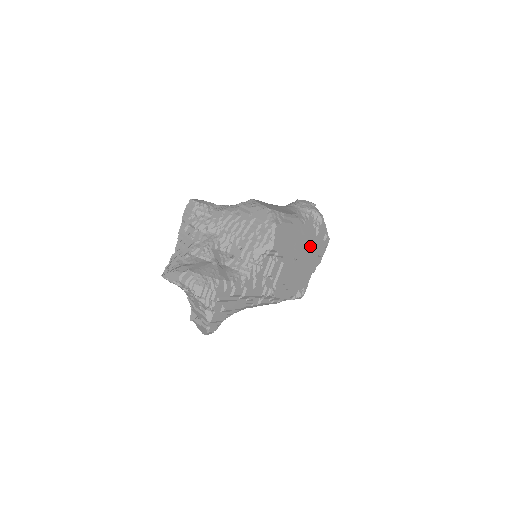
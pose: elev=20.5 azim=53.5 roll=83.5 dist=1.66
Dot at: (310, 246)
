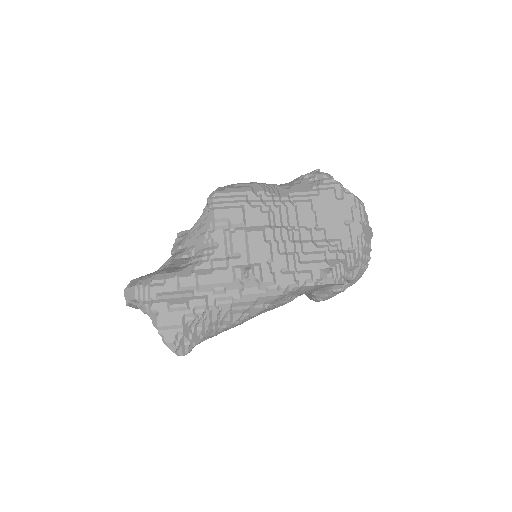
Dot at: (316, 211)
